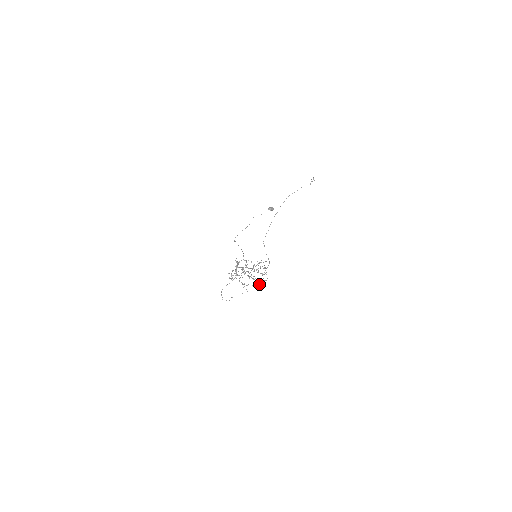
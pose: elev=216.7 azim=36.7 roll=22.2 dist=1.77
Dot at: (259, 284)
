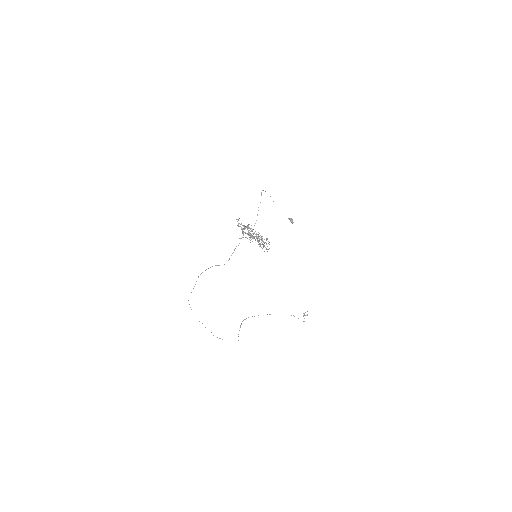
Dot at: (261, 238)
